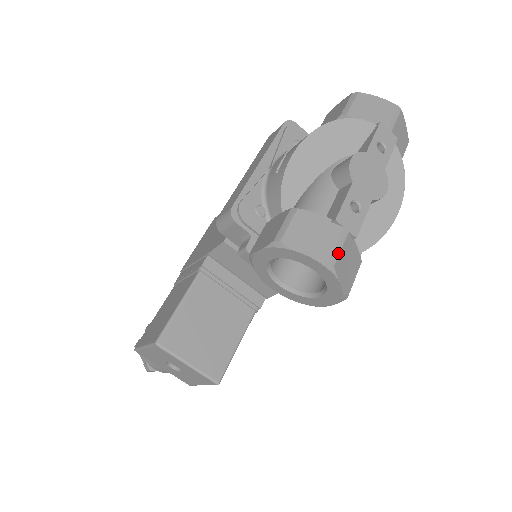
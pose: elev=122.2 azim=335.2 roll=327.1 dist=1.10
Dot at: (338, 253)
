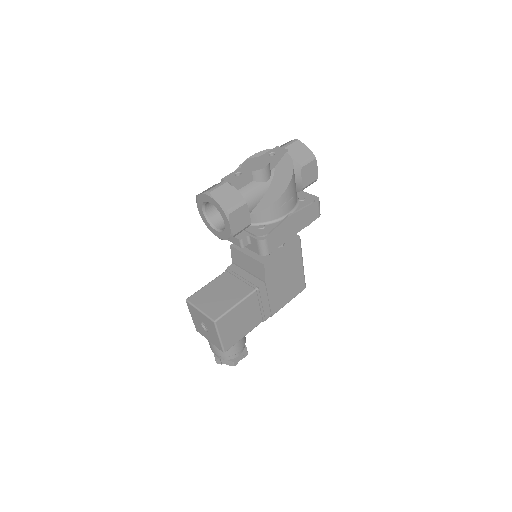
Dot at: (215, 188)
